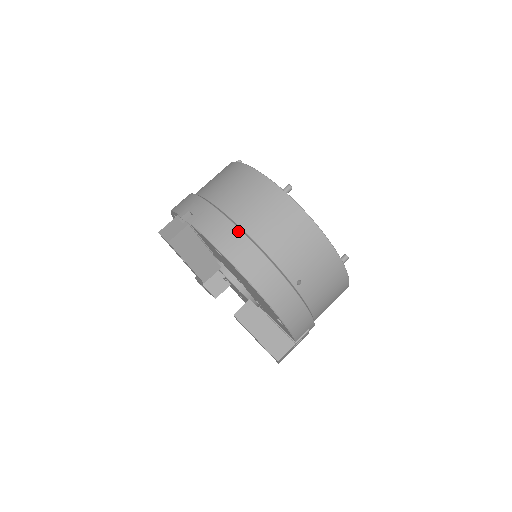
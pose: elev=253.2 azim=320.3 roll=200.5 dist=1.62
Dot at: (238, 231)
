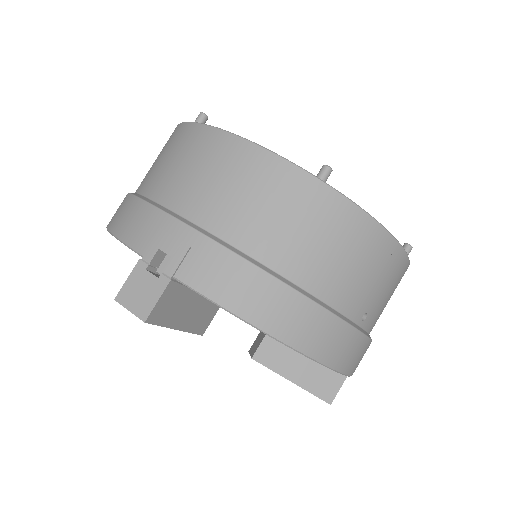
Dot at: (267, 277)
